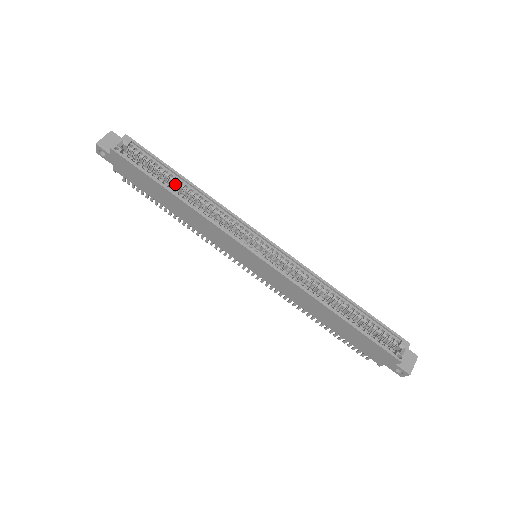
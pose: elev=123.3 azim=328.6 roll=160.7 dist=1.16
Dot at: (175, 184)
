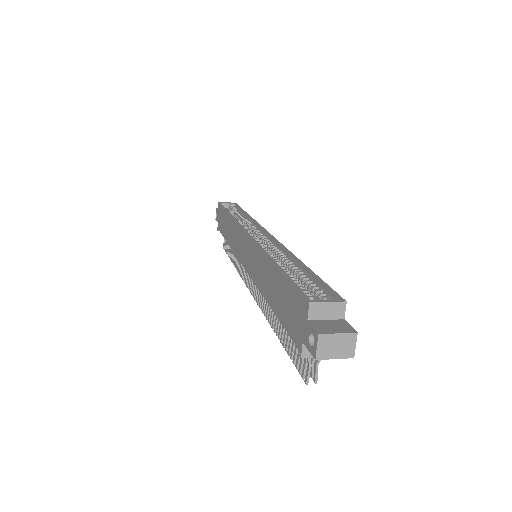
Dot at: (238, 217)
